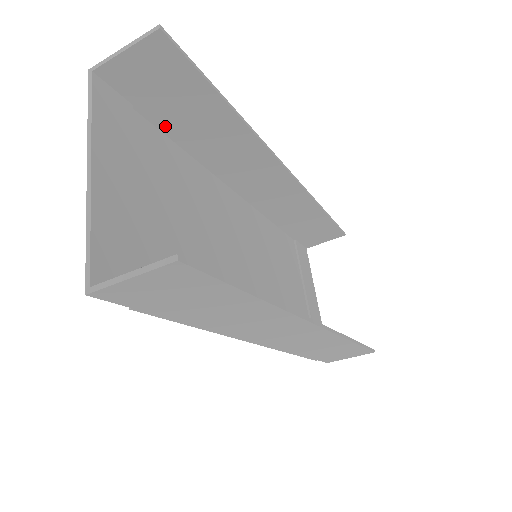
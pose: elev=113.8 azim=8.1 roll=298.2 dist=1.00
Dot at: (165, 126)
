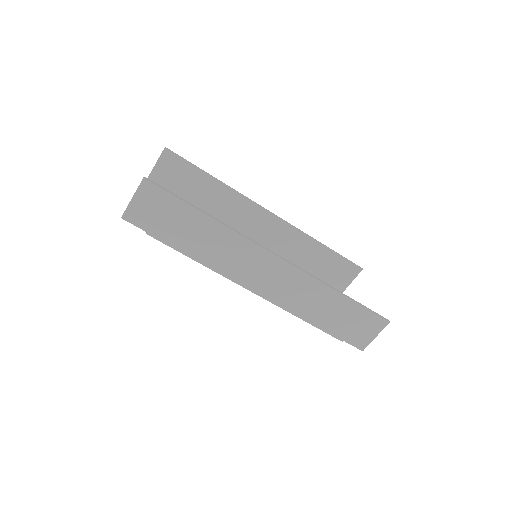
Dot at: (189, 201)
